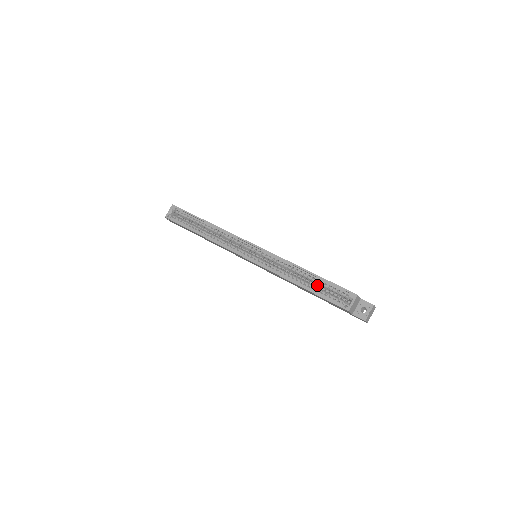
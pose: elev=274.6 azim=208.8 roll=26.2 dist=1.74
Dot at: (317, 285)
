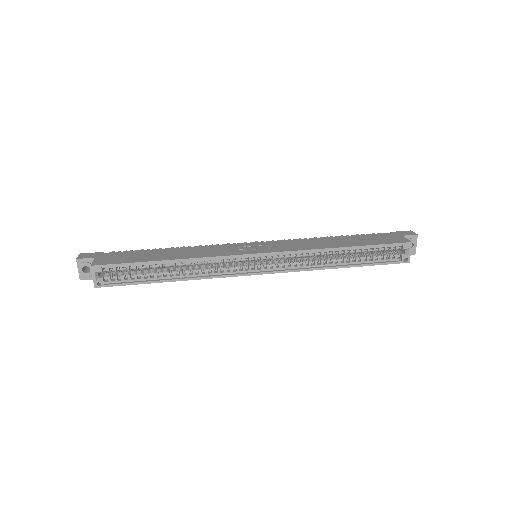
Dot at: (358, 253)
